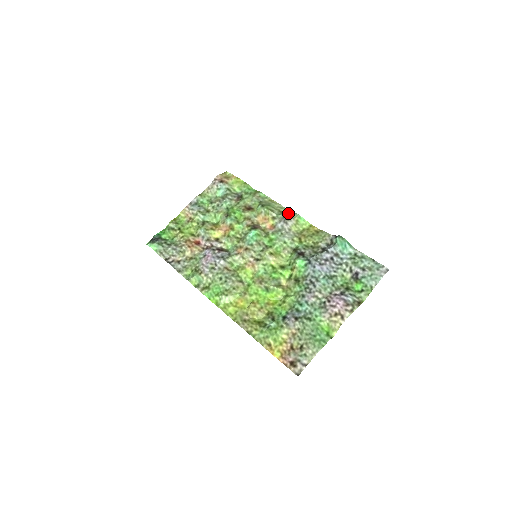
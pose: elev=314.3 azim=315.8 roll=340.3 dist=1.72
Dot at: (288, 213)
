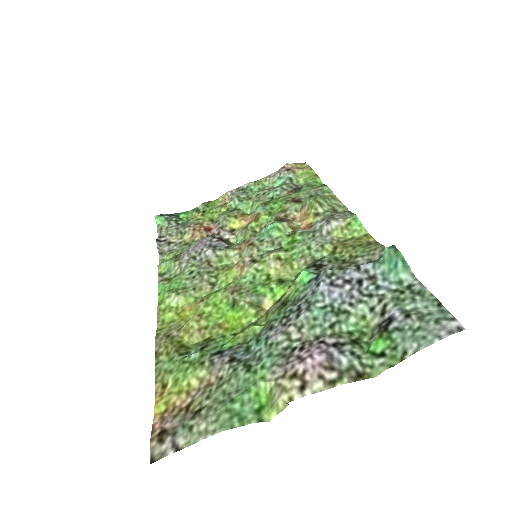
Dot at: (342, 212)
